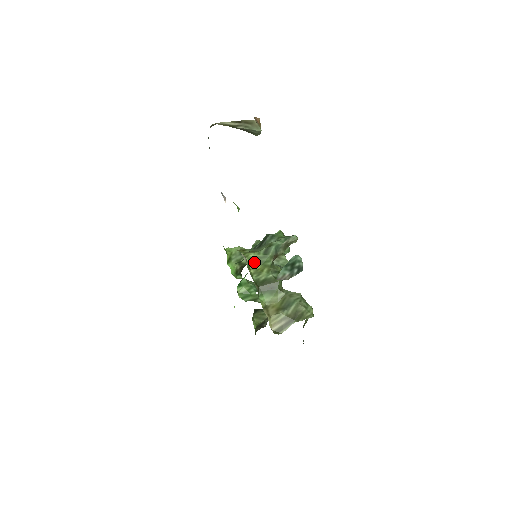
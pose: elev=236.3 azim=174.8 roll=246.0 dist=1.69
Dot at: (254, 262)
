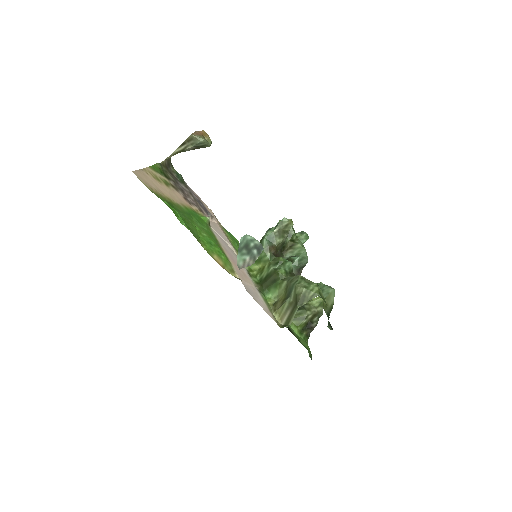
Dot at: (254, 263)
